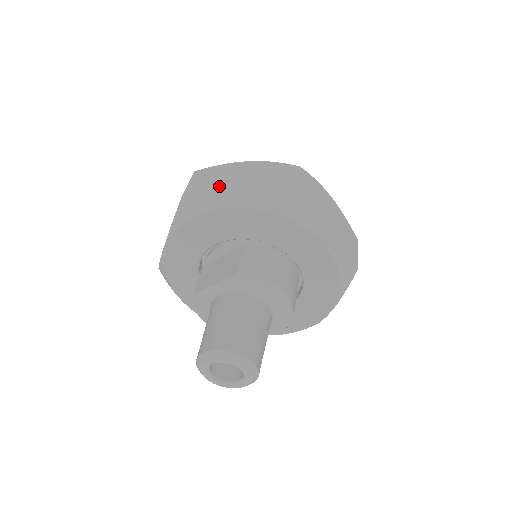
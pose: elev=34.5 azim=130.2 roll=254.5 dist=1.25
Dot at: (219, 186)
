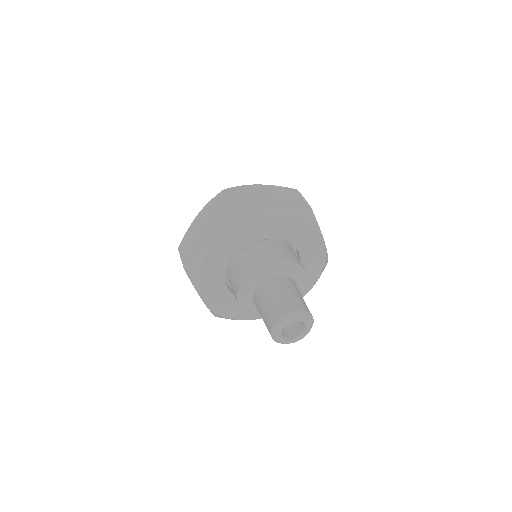
Dot at: (254, 200)
